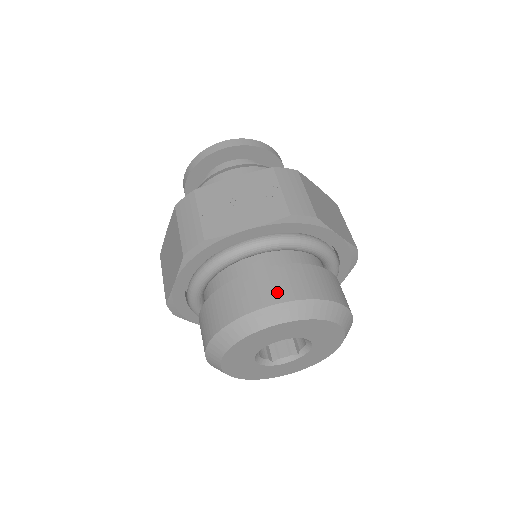
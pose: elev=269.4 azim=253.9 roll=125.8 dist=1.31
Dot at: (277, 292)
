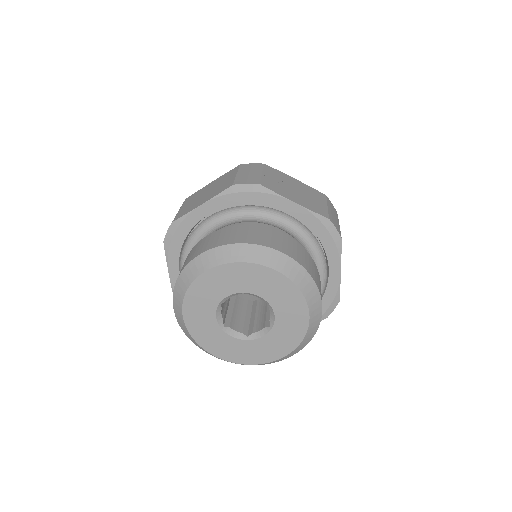
Dot at: (291, 251)
